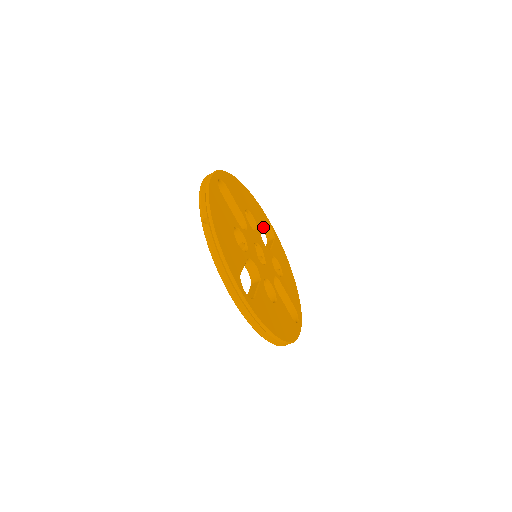
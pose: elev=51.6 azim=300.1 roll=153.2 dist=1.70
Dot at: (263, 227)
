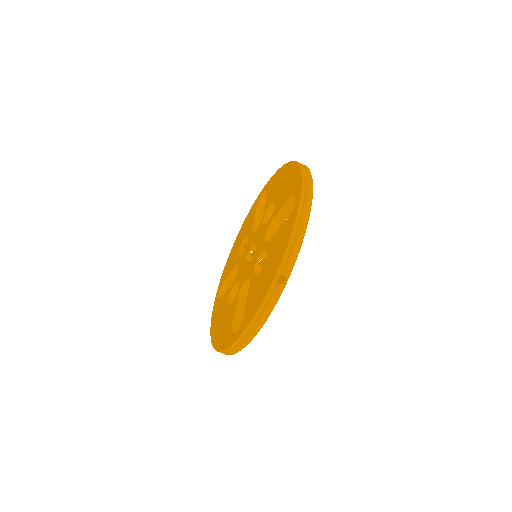
Dot at: (221, 291)
